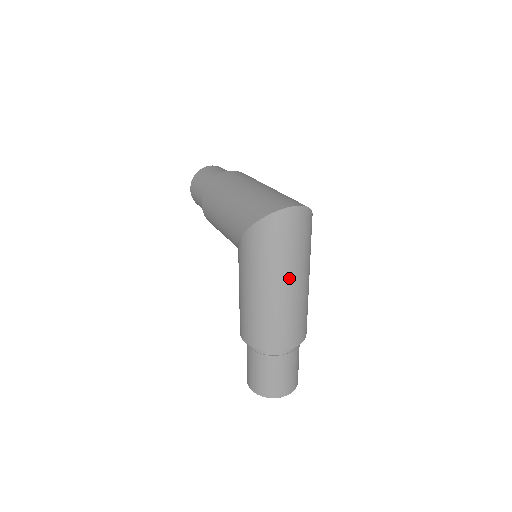
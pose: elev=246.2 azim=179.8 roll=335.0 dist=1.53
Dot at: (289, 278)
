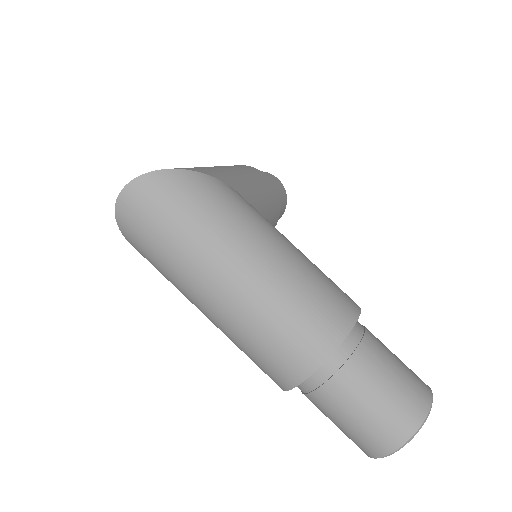
Dot at: (206, 277)
